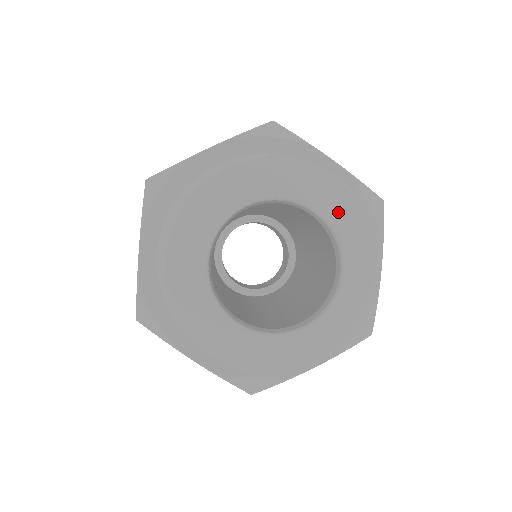
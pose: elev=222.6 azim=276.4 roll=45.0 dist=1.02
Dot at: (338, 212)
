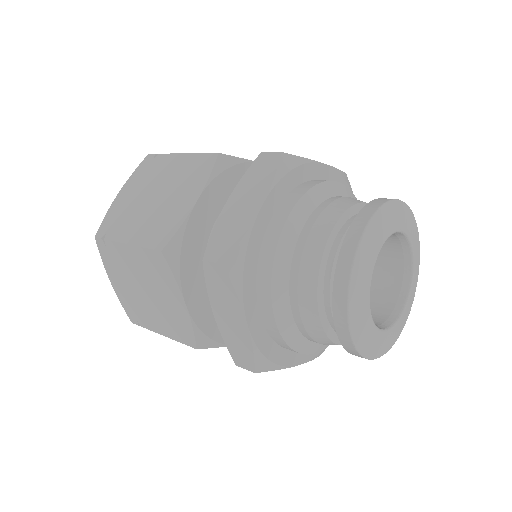
Dot at: (416, 265)
